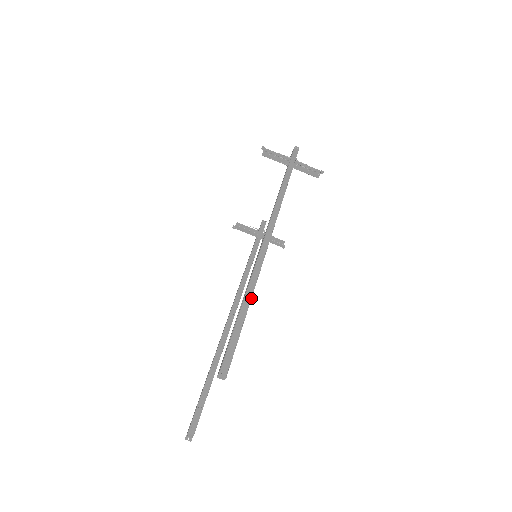
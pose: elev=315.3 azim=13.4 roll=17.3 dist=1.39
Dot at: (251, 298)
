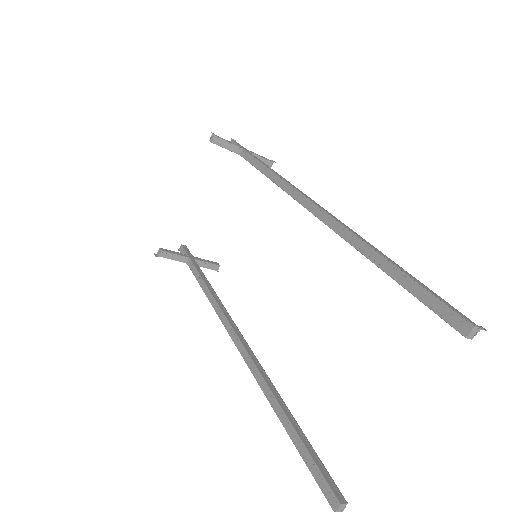
Dot at: (383, 254)
